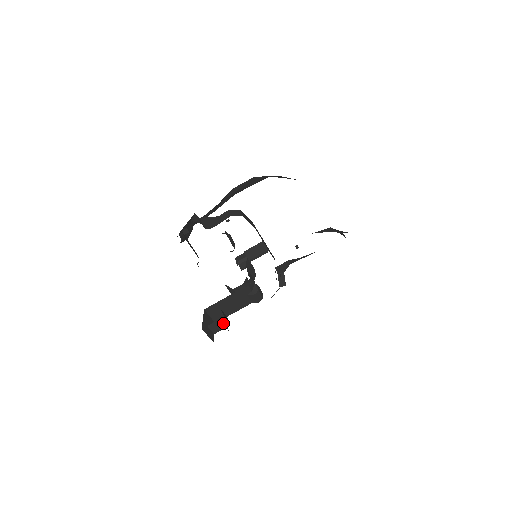
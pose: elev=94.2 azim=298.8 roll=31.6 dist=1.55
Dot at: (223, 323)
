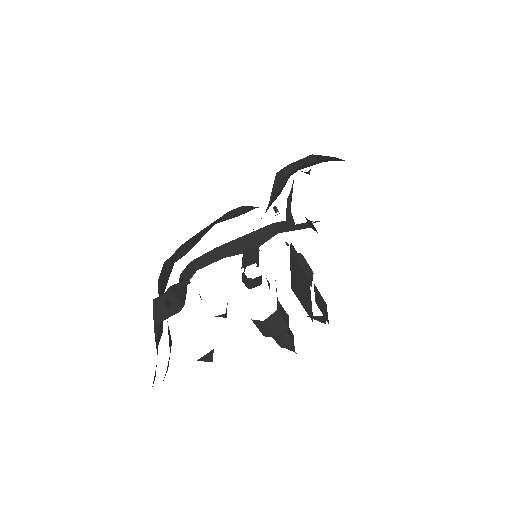
Dot at: (320, 299)
